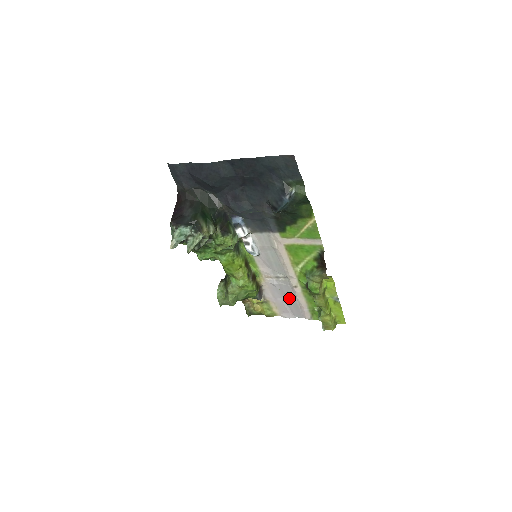
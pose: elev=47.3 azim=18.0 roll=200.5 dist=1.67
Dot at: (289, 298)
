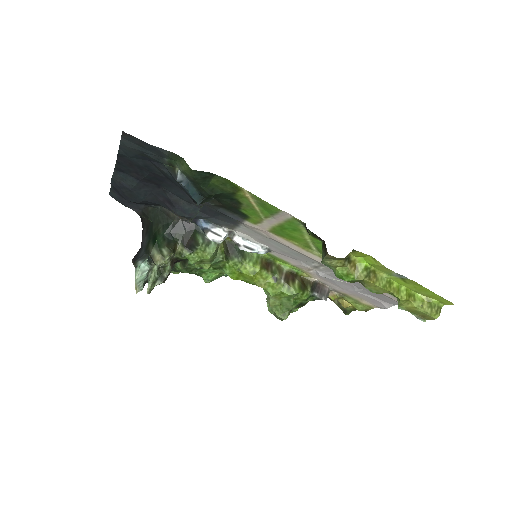
Dot at: (358, 286)
